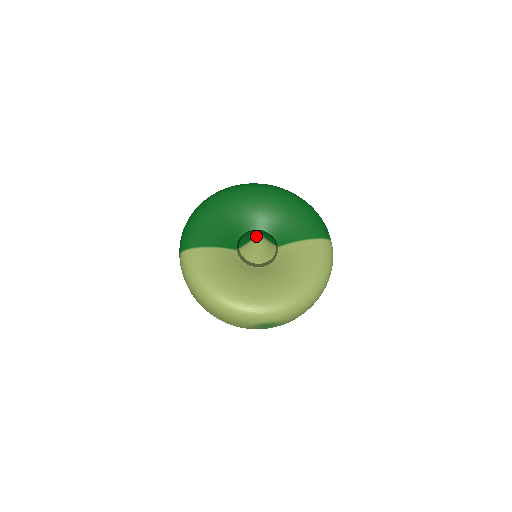
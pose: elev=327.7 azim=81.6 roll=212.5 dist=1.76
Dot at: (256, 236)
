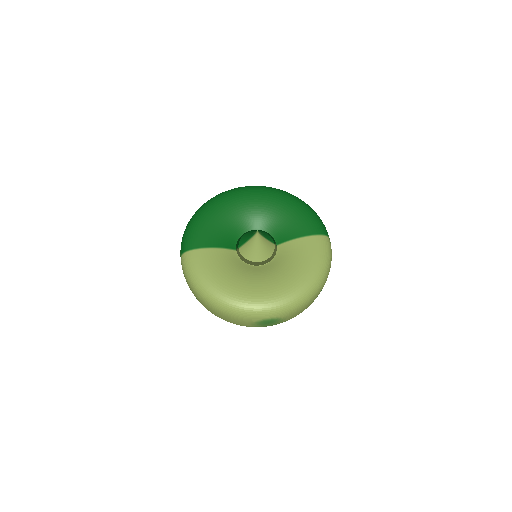
Dot at: (254, 234)
